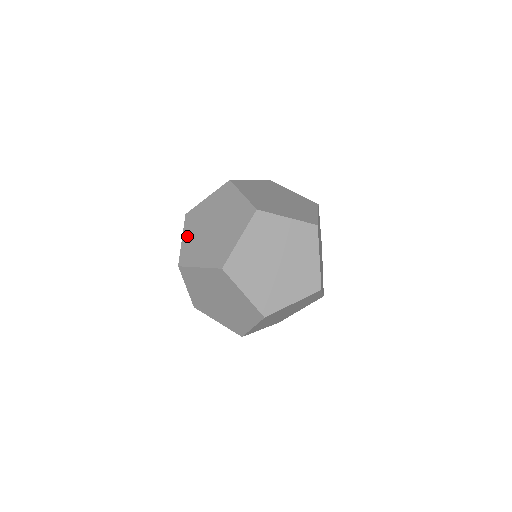
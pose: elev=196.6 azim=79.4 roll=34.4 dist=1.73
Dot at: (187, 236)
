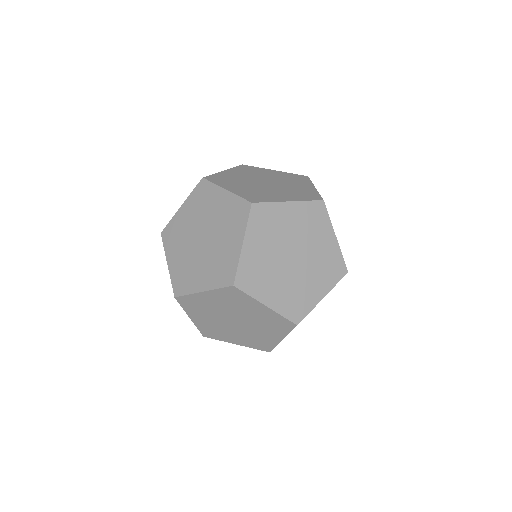
Dot at: occluded
